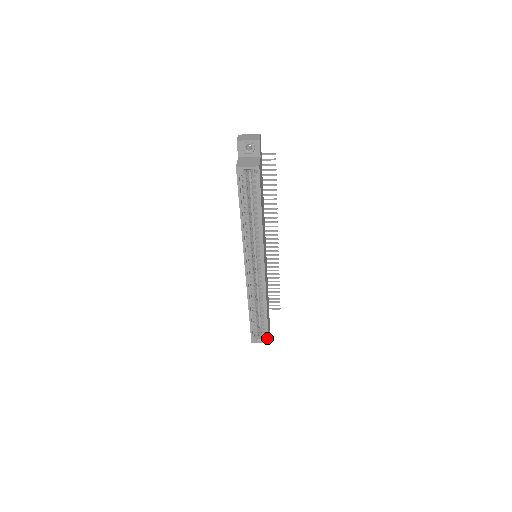
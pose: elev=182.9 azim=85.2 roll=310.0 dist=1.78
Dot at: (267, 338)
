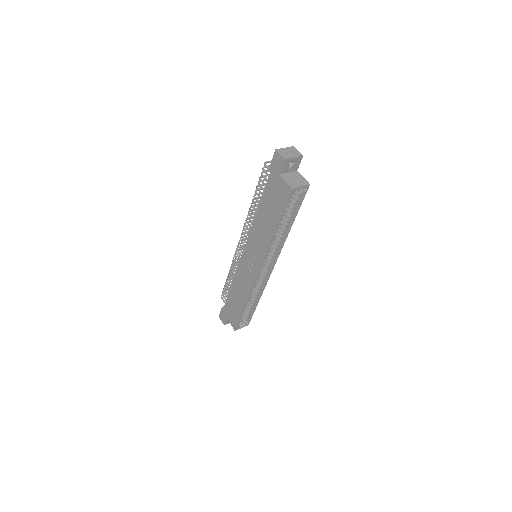
Dot at: (249, 322)
